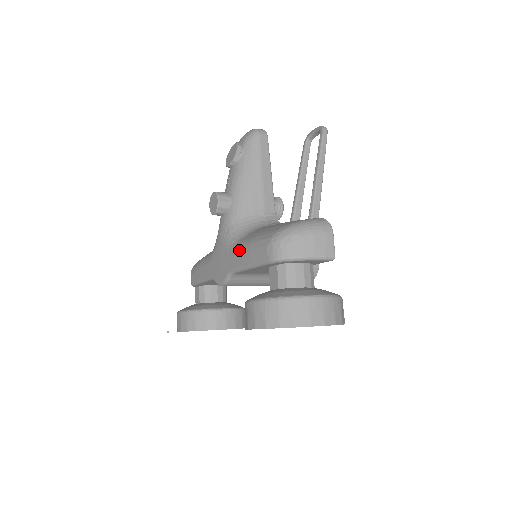
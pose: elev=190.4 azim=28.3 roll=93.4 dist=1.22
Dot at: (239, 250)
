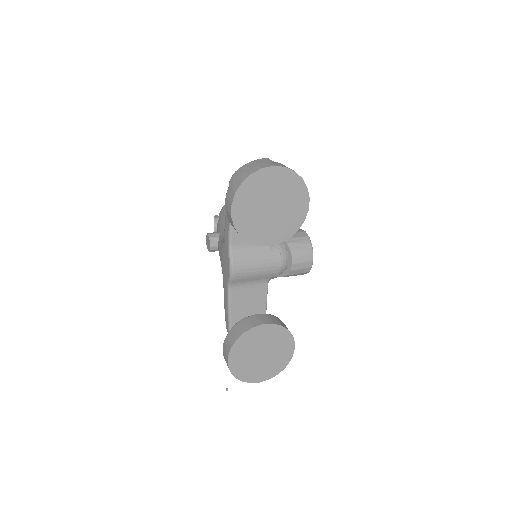
Dot at: occluded
